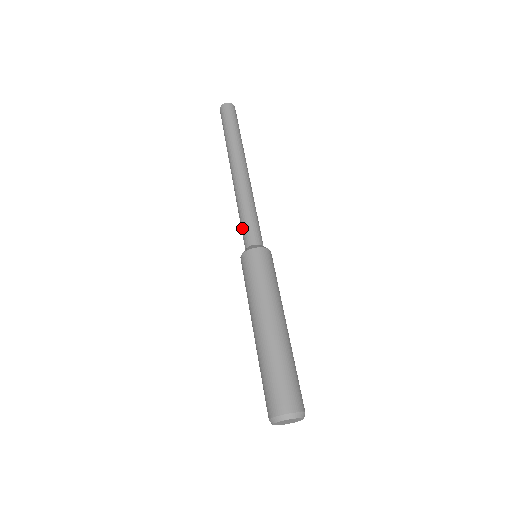
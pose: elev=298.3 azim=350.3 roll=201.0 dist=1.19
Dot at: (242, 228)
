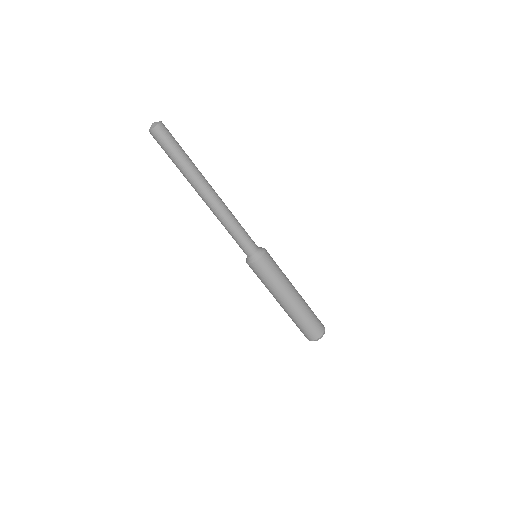
Dot at: (237, 243)
